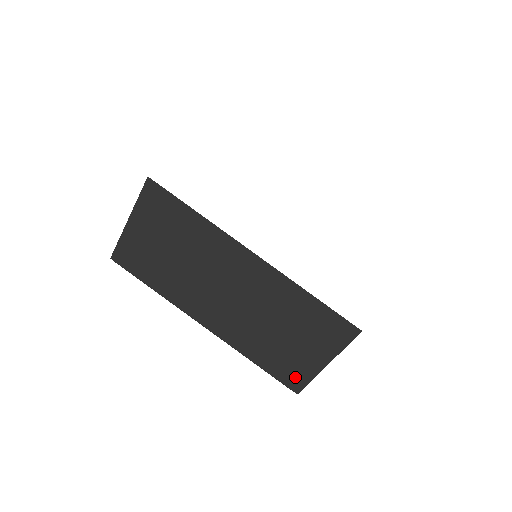
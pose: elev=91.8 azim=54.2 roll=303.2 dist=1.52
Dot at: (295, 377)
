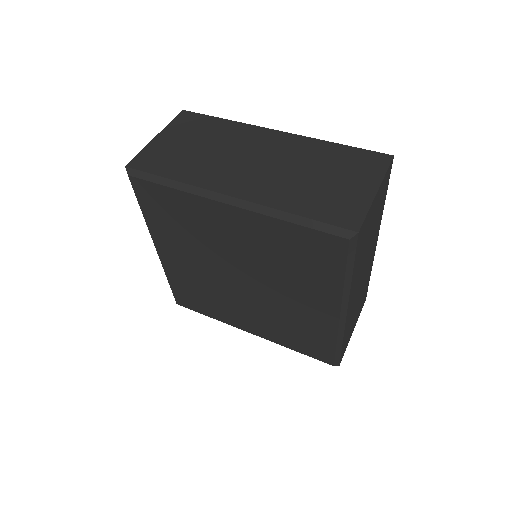
Dot at: (348, 214)
